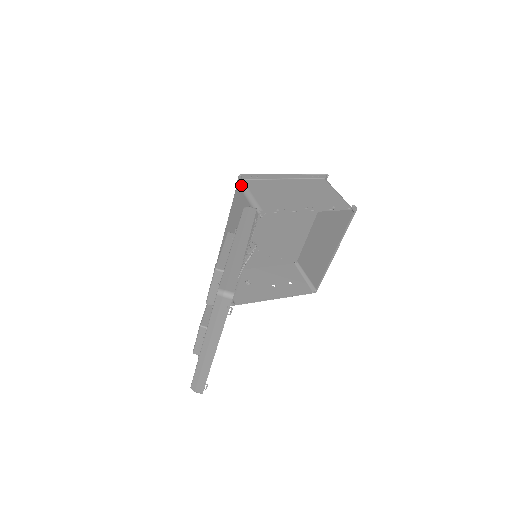
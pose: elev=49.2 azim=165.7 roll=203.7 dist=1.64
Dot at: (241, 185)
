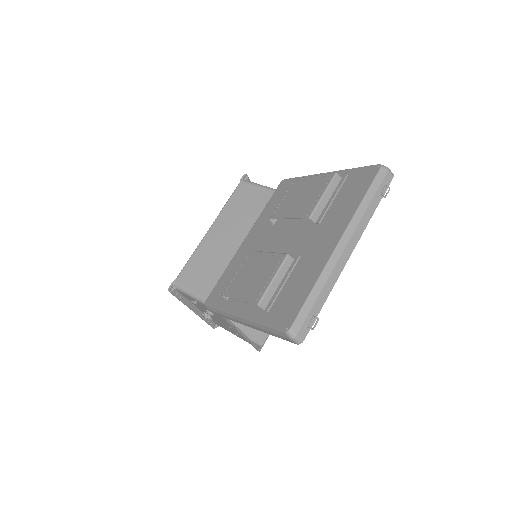
Dot at: (249, 181)
